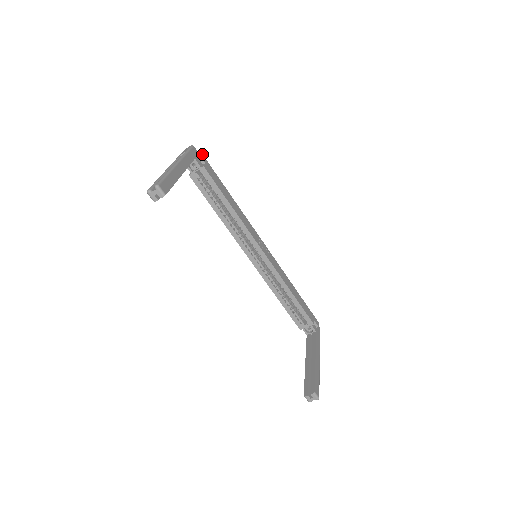
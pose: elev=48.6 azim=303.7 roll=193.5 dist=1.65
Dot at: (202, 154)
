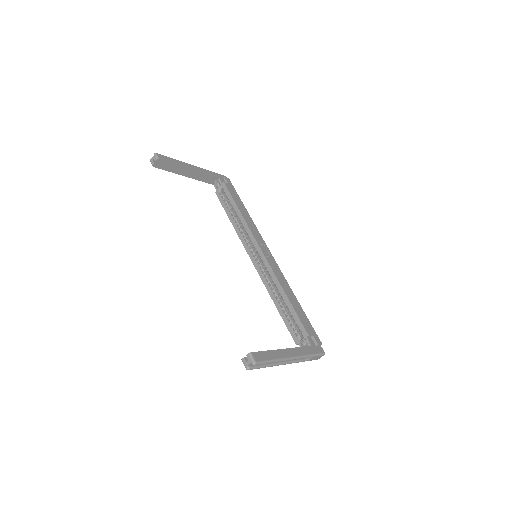
Dot at: occluded
